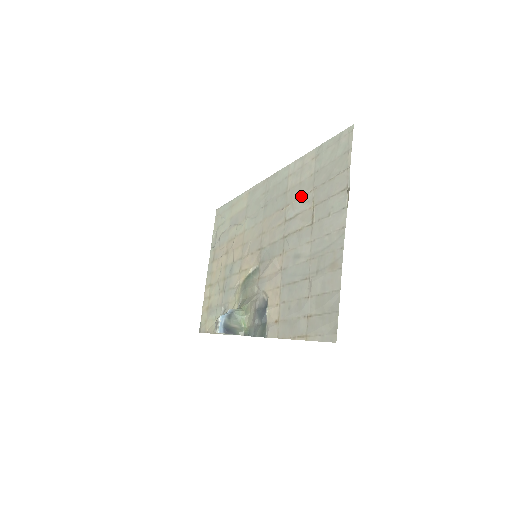
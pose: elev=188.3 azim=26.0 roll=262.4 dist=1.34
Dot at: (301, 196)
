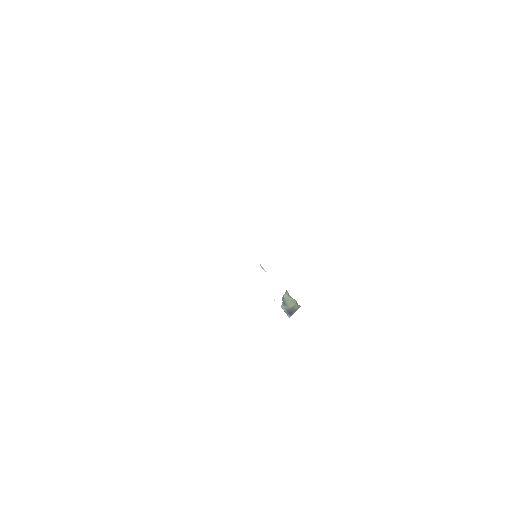
Dot at: occluded
